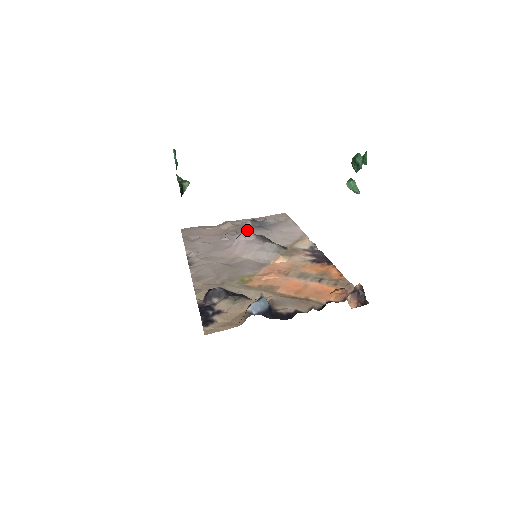
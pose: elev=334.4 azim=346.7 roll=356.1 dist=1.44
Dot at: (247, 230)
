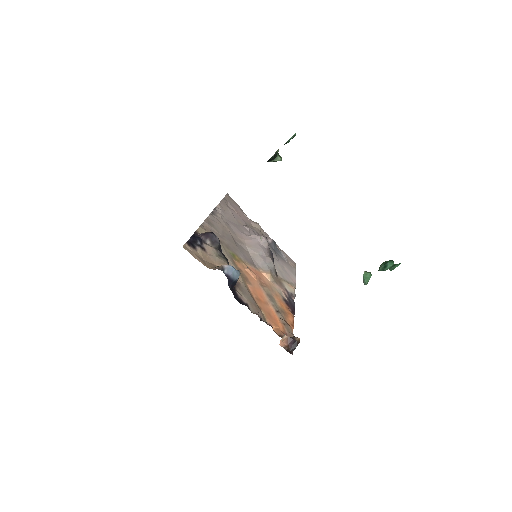
Dot at: occluded
